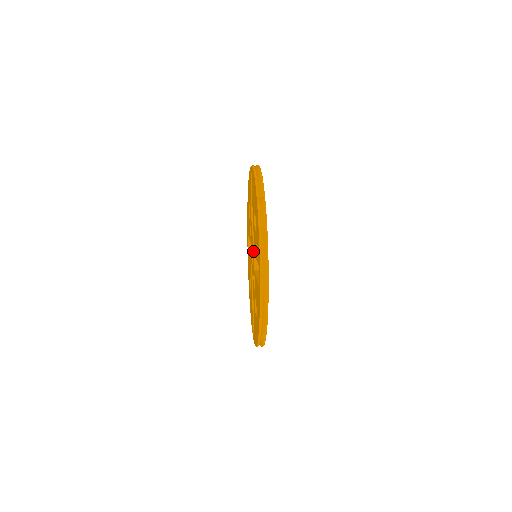
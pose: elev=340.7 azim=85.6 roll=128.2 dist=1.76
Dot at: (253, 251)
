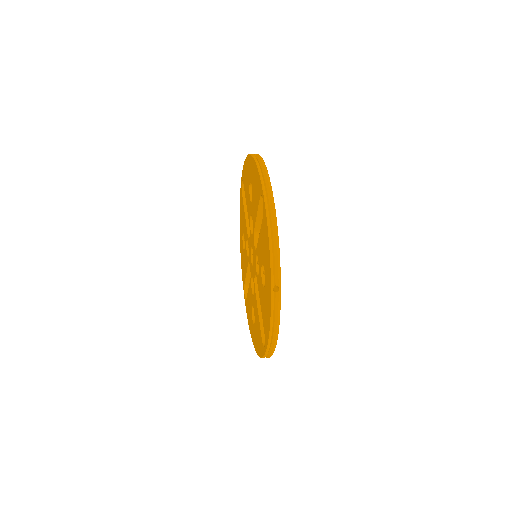
Dot at: (255, 267)
